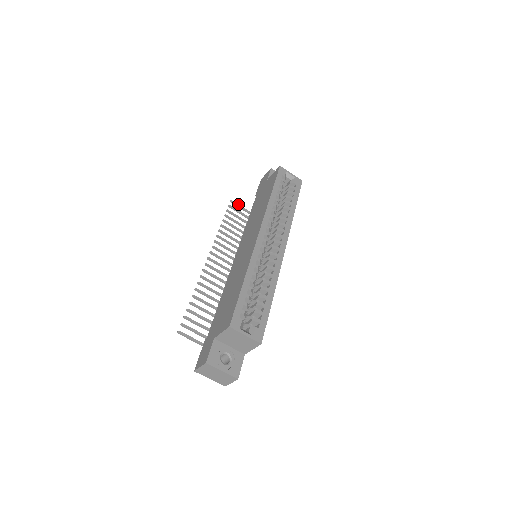
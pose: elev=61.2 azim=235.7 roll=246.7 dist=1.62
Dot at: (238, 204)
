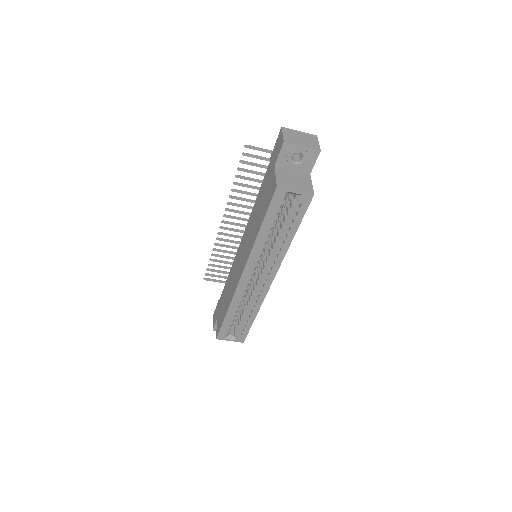
Dot at: (256, 148)
